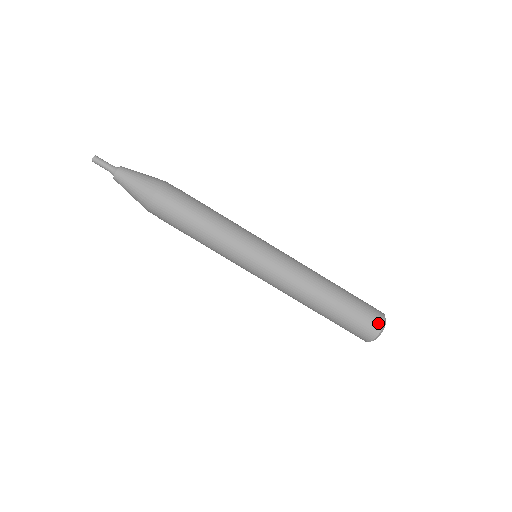
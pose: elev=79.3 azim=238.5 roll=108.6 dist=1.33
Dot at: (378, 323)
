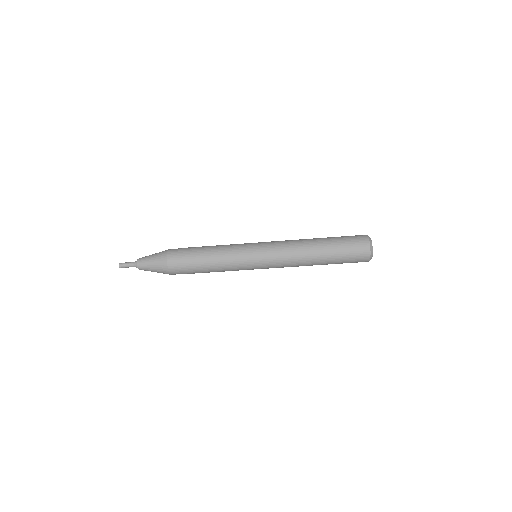
Dot at: (365, 259)
